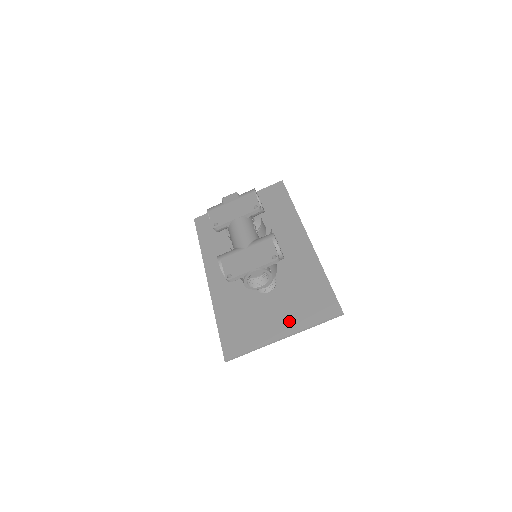
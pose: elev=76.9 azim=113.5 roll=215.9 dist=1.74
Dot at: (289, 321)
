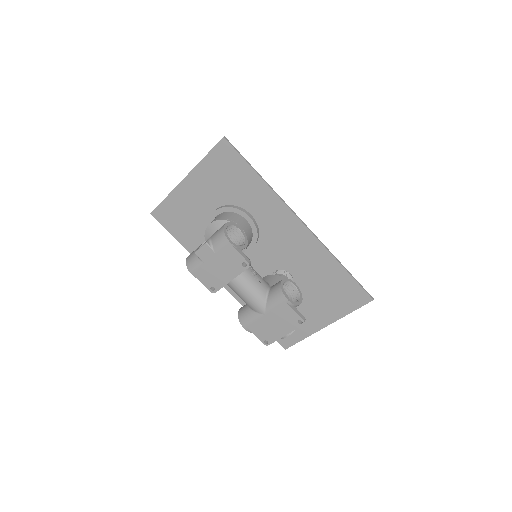
Dot at: (325, 313)
